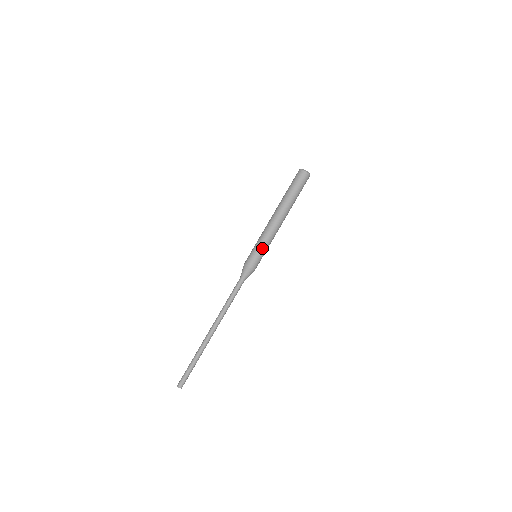
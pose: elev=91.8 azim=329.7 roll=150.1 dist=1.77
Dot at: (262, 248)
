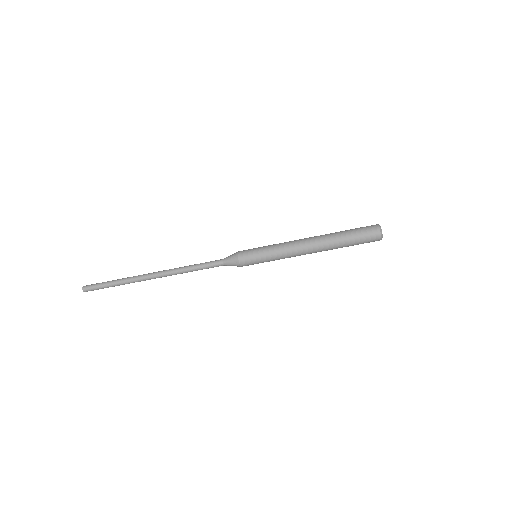
Dot at: (267, 256)
